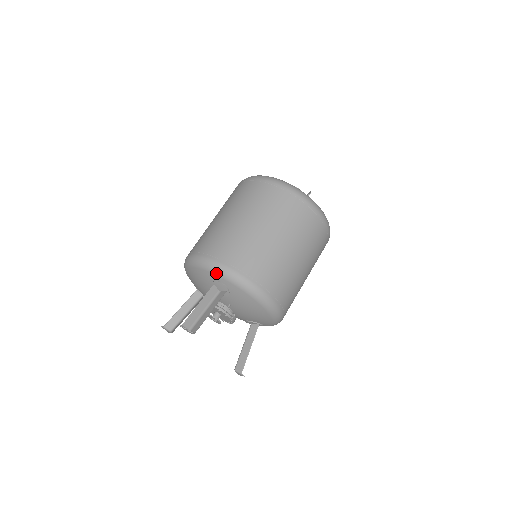
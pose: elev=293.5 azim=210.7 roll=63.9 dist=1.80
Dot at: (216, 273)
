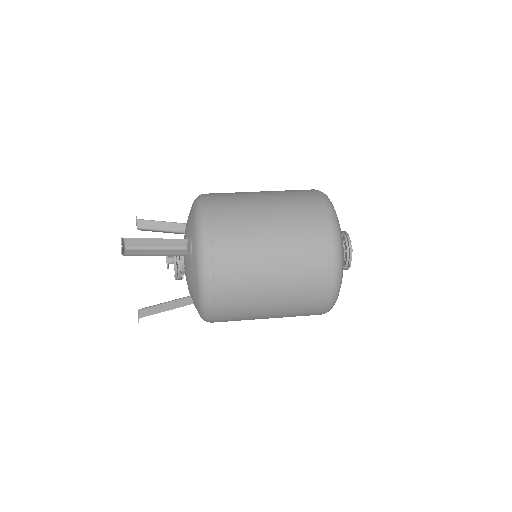
Dot at: (196, 234)
